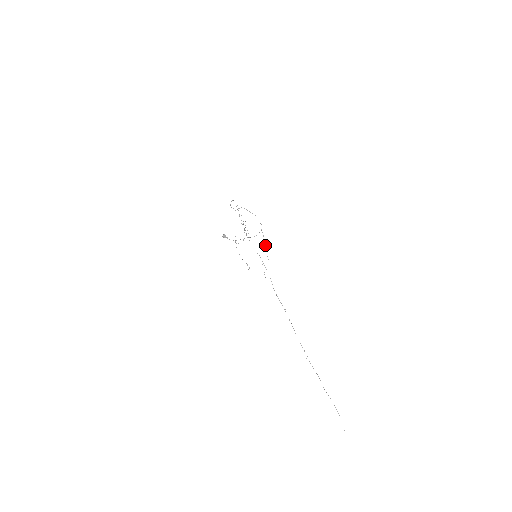
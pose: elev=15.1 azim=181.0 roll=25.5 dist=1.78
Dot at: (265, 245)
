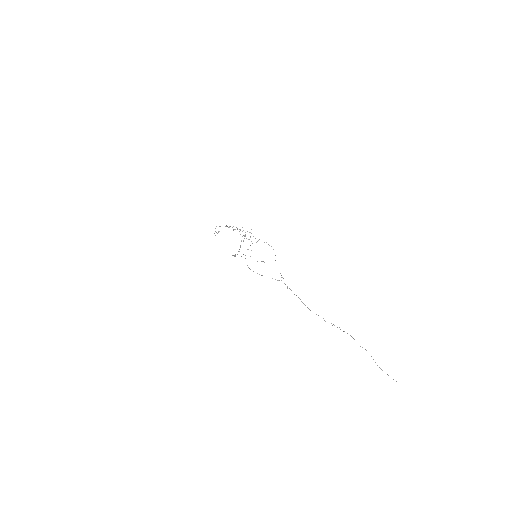
Dot at: occluded
